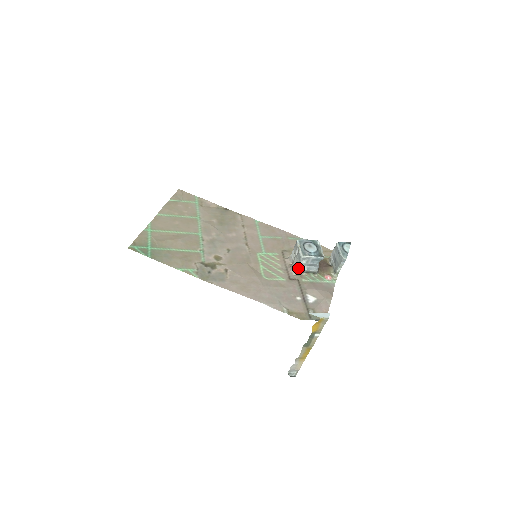
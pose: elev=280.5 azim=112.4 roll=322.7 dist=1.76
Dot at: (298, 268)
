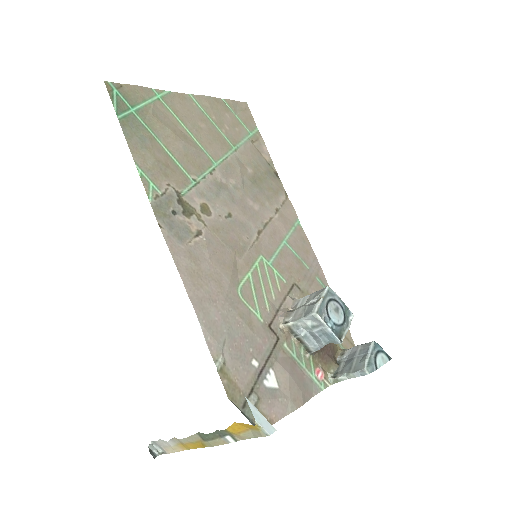
Dot at: (294, 323)
